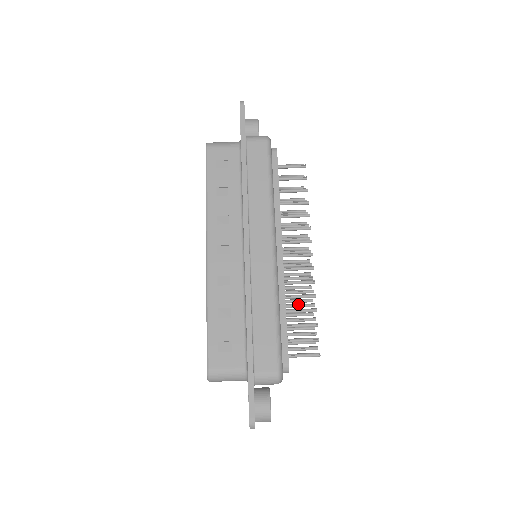
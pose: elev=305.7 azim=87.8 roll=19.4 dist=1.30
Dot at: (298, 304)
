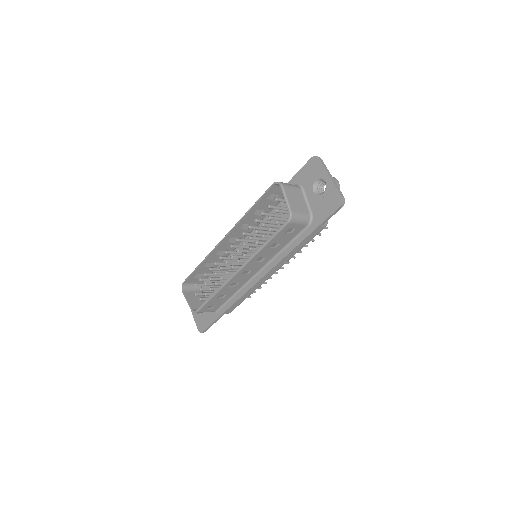
Dot at: occluded
